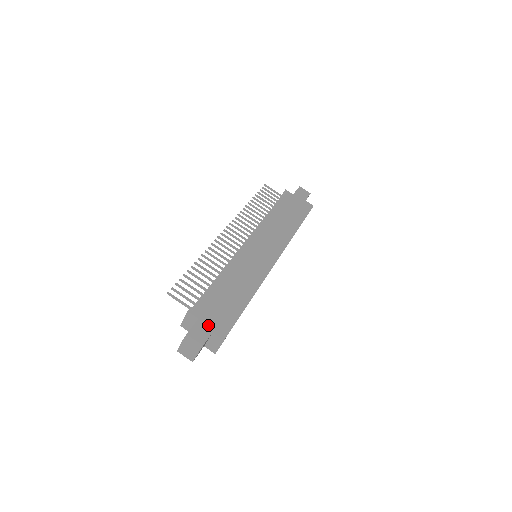
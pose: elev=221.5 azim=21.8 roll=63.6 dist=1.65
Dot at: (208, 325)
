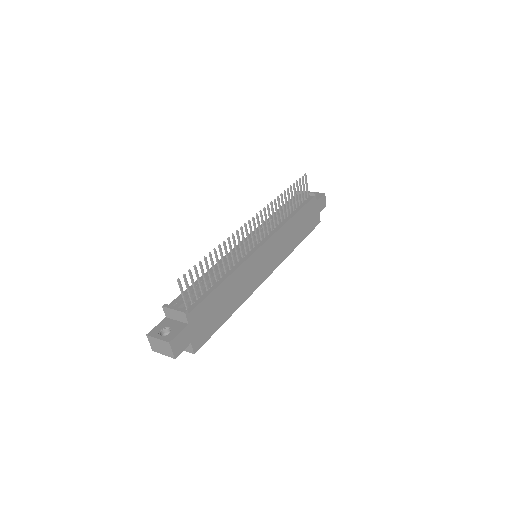
Dot at: (192, 334)
